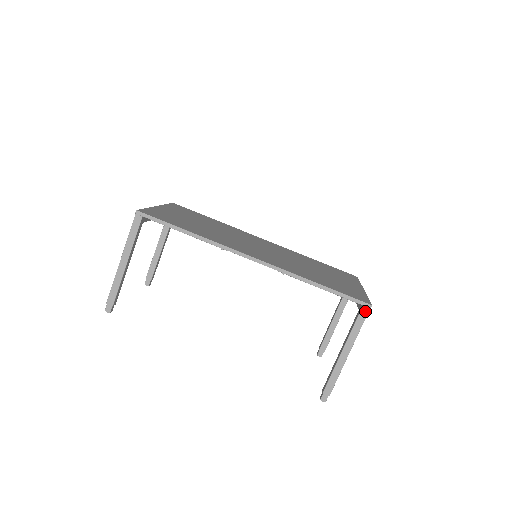
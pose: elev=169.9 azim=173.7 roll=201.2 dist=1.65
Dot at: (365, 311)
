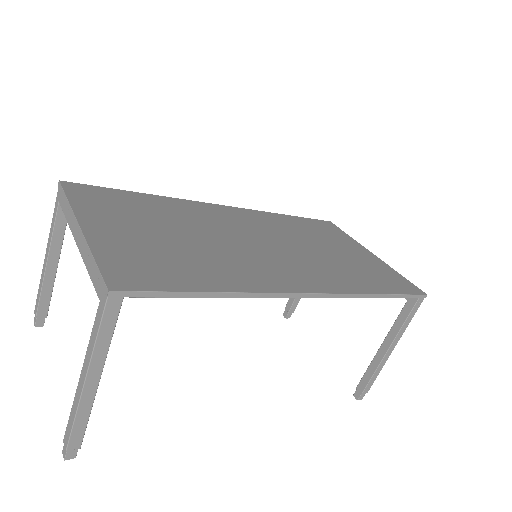
Dot at: (419, 303)
